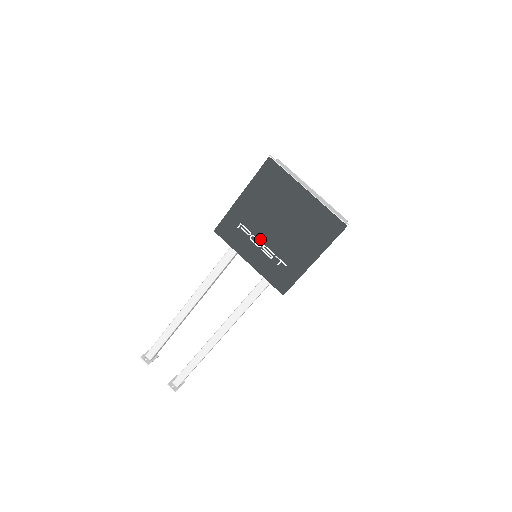
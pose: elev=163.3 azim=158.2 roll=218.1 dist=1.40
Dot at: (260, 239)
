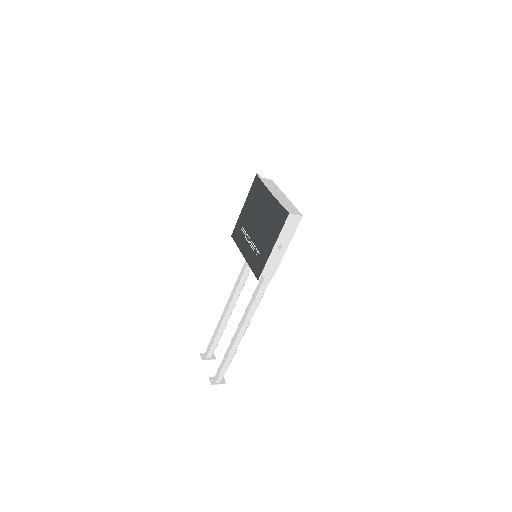
Dot at: (250, 236)
